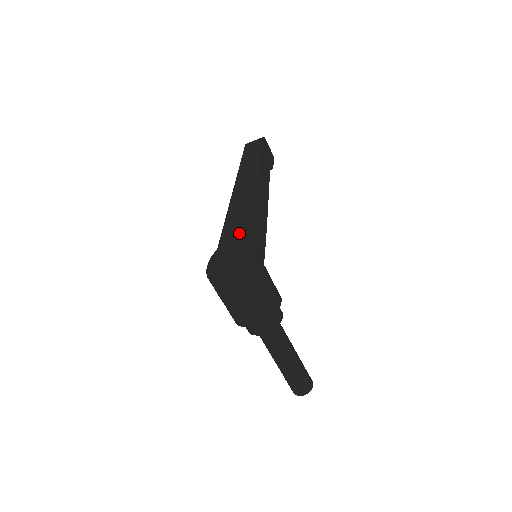
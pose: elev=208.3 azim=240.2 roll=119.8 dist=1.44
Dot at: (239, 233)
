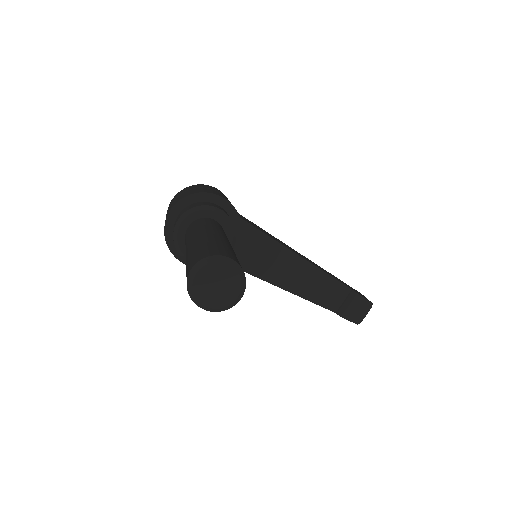
Dot at: occluded
